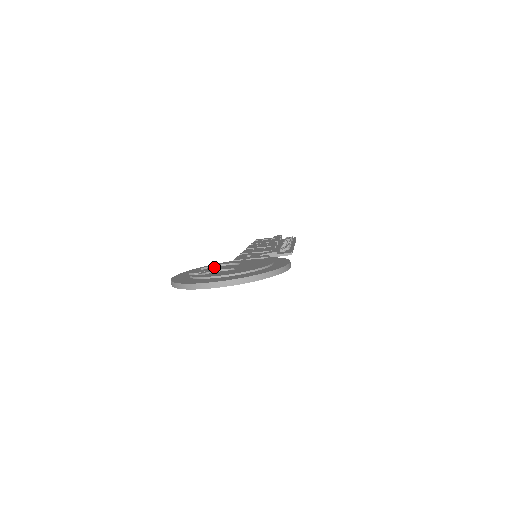
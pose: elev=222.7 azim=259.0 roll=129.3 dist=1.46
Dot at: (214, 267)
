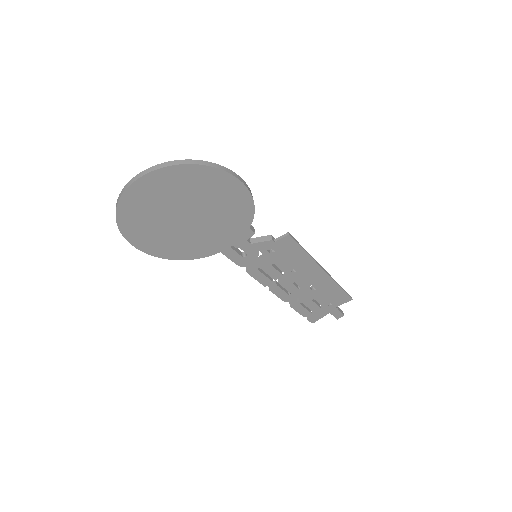
Dot at: occluded
